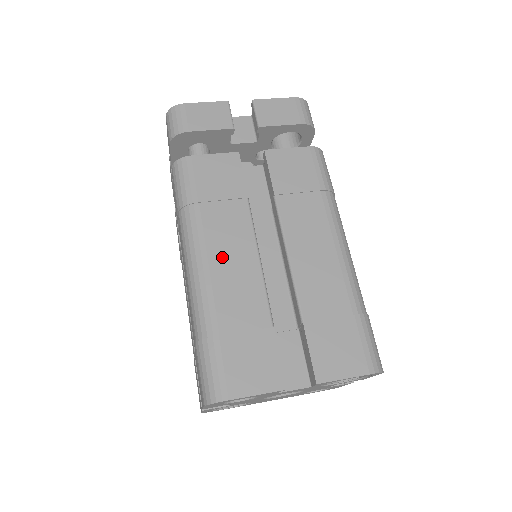
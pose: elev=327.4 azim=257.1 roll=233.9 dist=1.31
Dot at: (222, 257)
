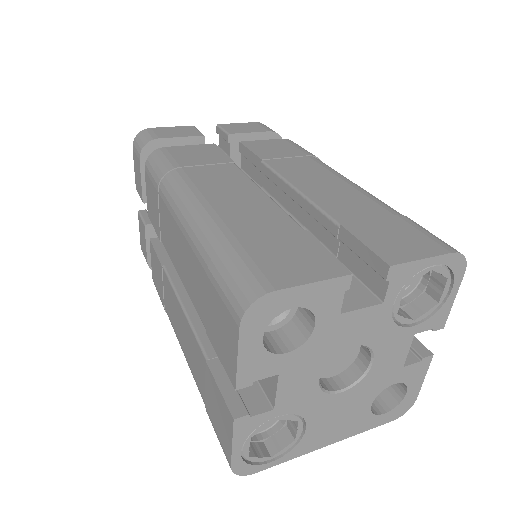
Dot at: (220, 193)
